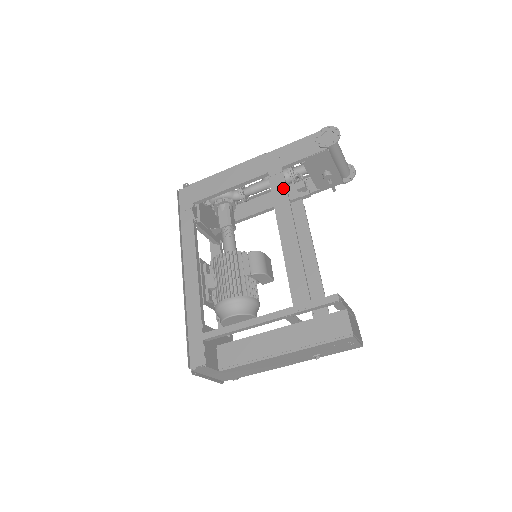
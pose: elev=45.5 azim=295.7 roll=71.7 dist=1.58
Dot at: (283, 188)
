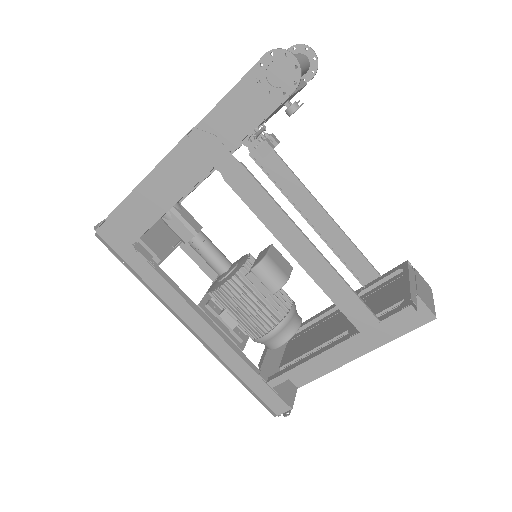
Dot at: (254, 187)
